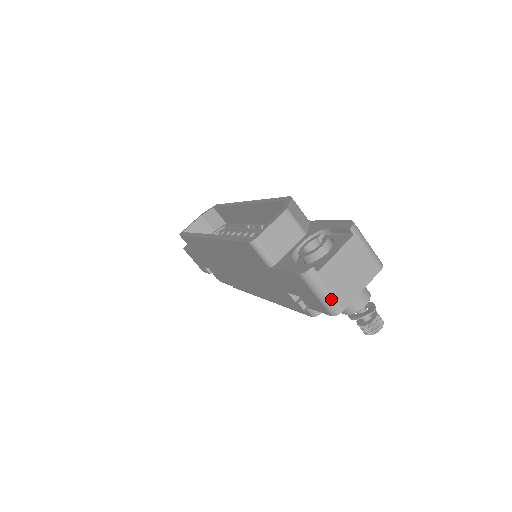
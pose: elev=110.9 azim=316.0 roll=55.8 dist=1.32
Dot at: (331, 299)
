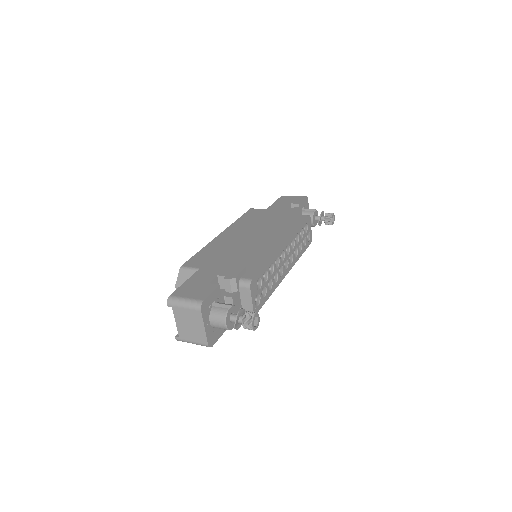
Dot at: (198, 344)
